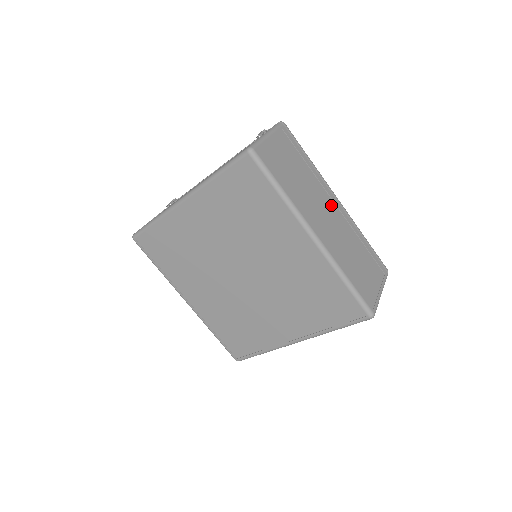
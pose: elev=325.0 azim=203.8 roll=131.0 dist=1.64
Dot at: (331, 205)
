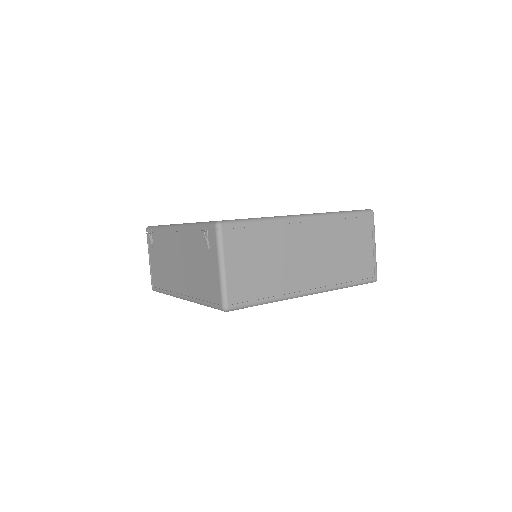
Dot at: (303, 237)
